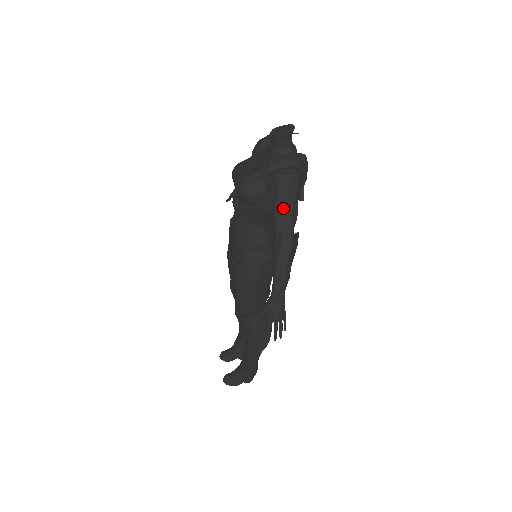
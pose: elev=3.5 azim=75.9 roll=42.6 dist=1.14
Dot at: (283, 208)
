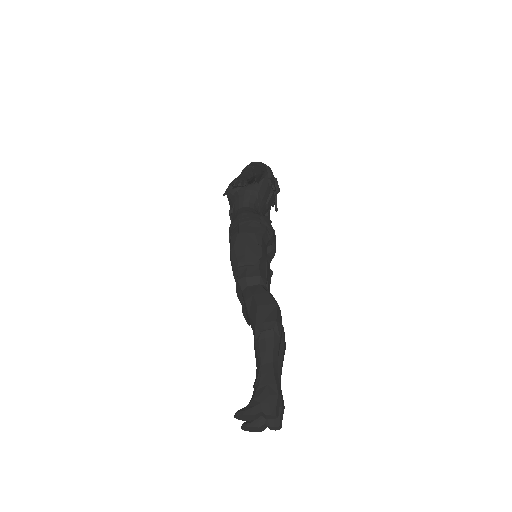
Dot at: occluded
